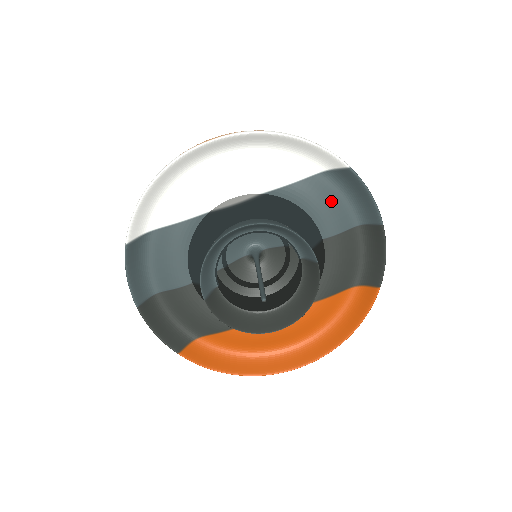
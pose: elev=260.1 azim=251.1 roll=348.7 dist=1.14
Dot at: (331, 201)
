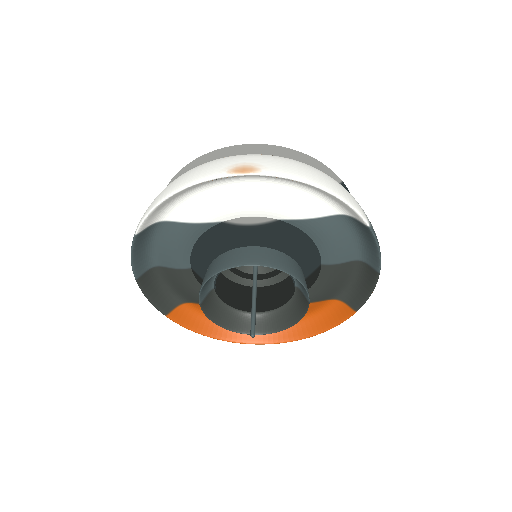
Dot at: (341, 239)
